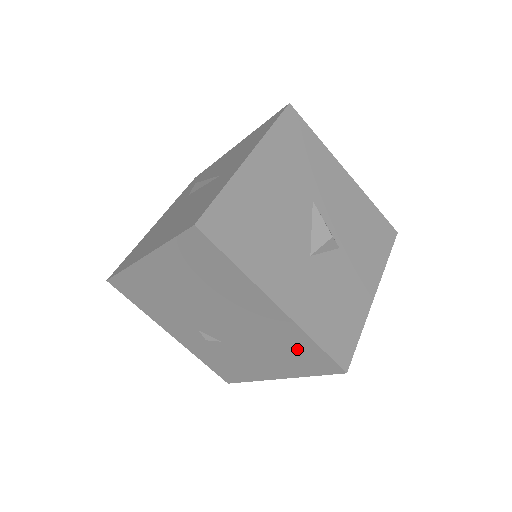
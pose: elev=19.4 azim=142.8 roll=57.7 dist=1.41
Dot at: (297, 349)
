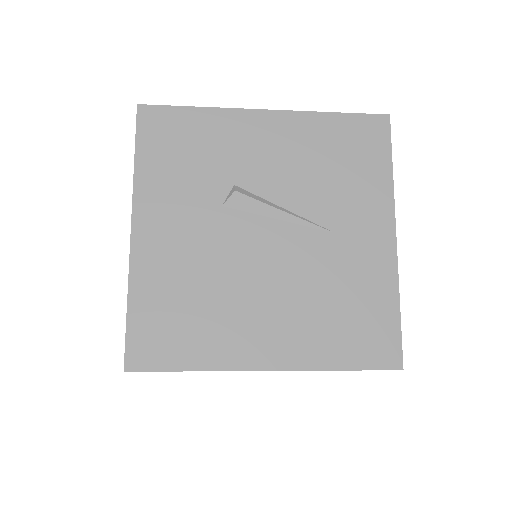
Dot at: occluded
